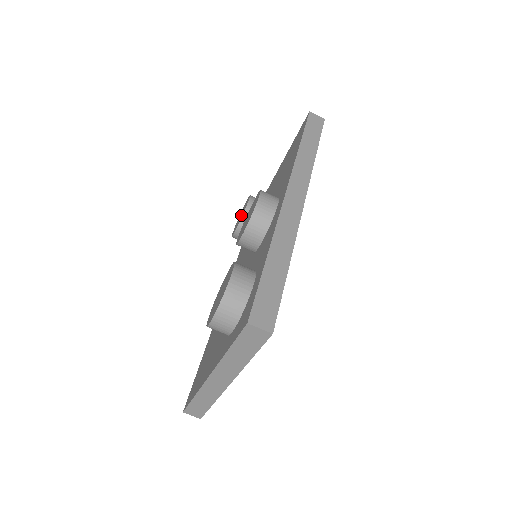
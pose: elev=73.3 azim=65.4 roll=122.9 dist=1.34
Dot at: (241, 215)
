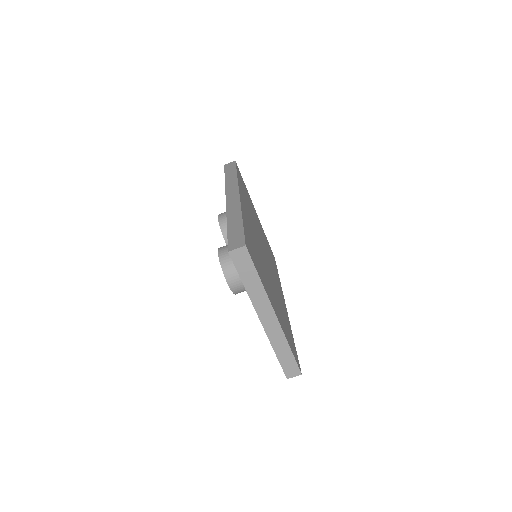
Dot at: occluded
